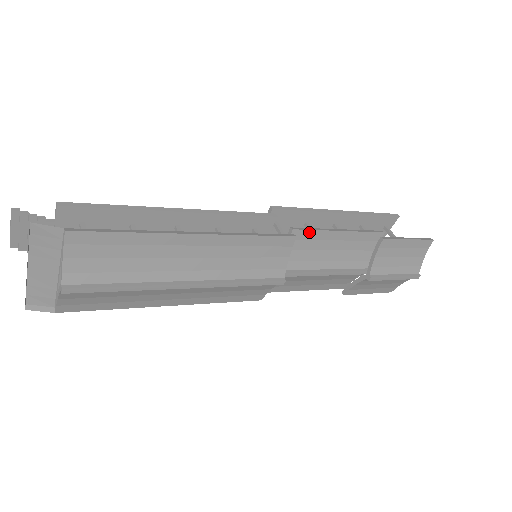
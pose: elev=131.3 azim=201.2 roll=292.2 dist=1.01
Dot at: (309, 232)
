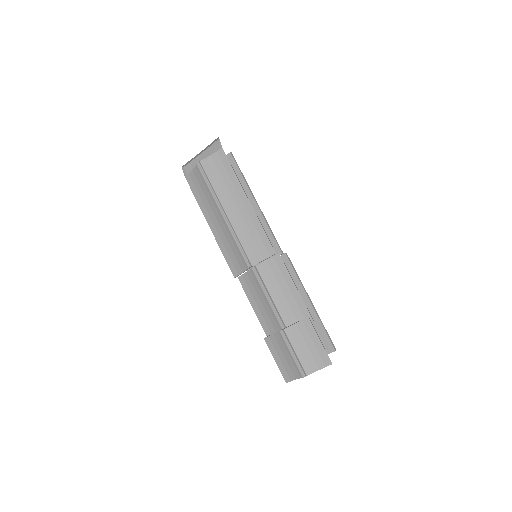
Dot at: (283, 265)
